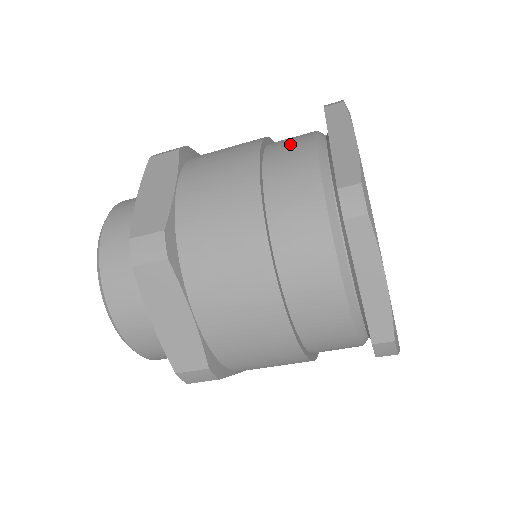
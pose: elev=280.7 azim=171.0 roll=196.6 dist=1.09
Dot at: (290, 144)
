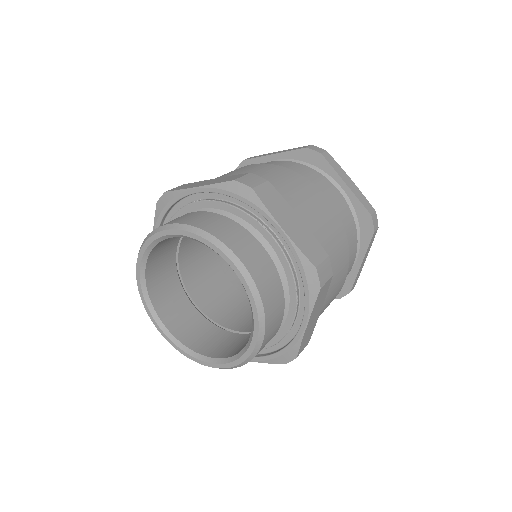
Dot at: occluded
